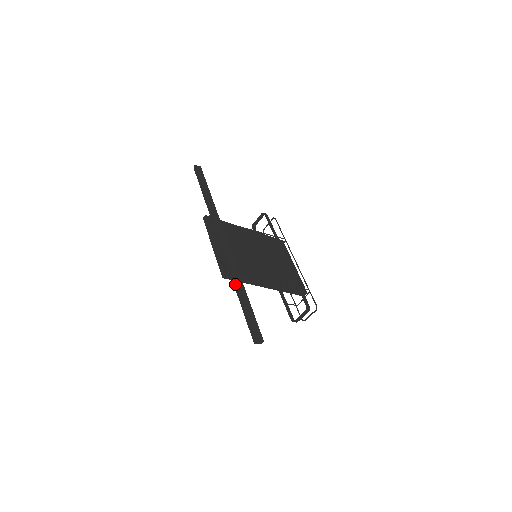
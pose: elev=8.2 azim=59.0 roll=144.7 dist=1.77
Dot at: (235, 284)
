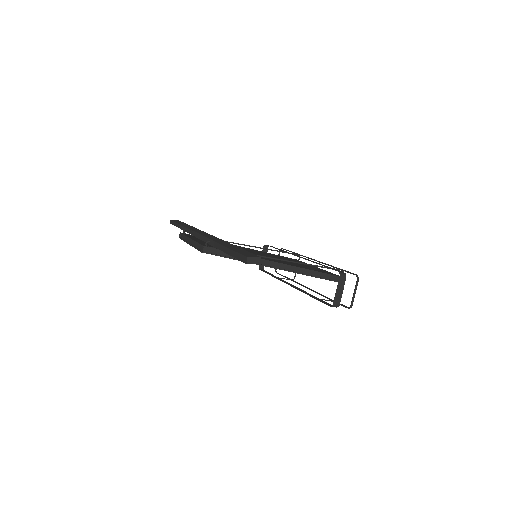
Dot at: (215, 243)
